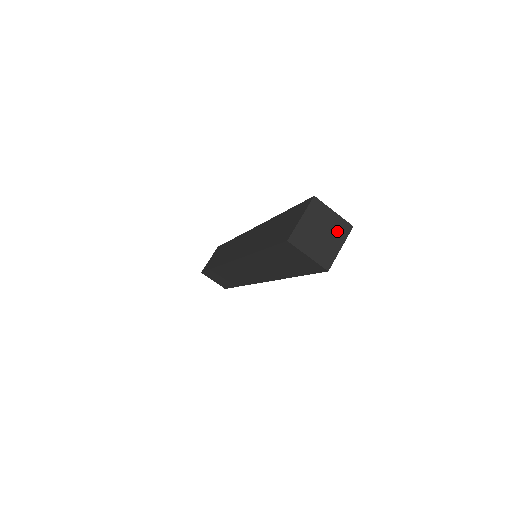
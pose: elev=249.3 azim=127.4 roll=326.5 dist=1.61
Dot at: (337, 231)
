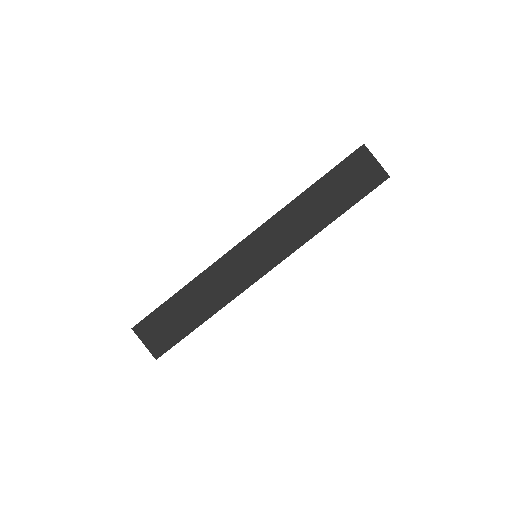
Dot at: occluded
